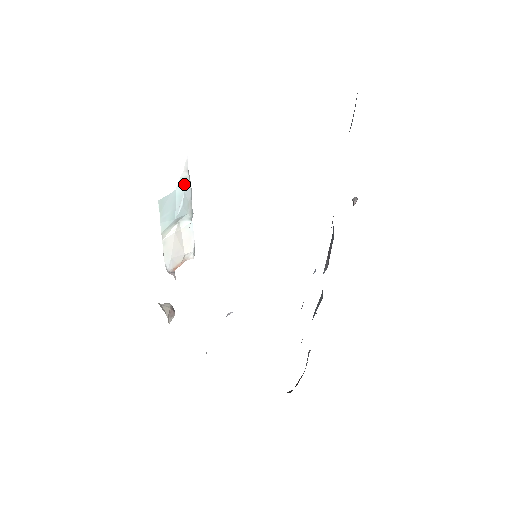
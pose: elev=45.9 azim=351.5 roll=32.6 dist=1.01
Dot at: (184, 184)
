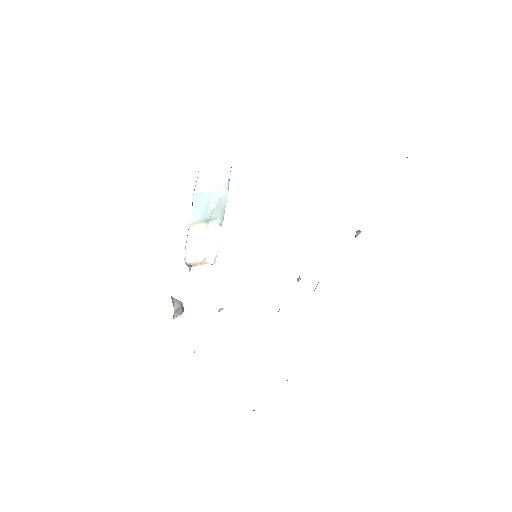
Dot at: (222, 189)
